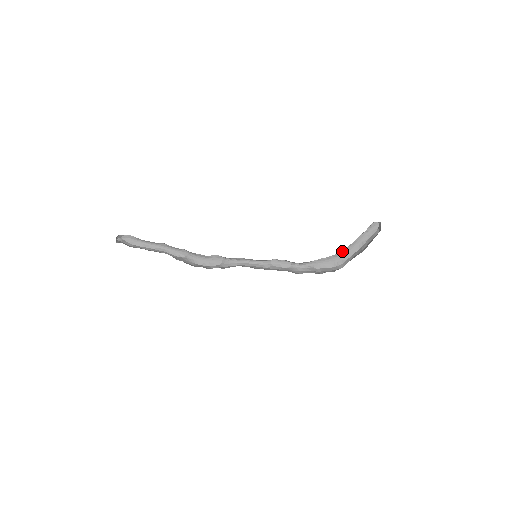
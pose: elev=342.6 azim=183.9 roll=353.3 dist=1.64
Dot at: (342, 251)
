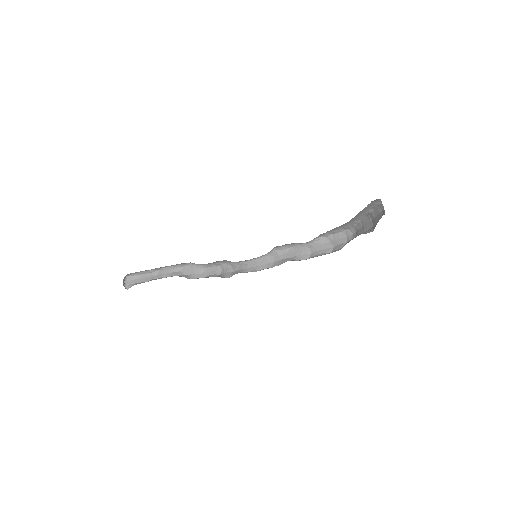
Dot at: (347, 222)
